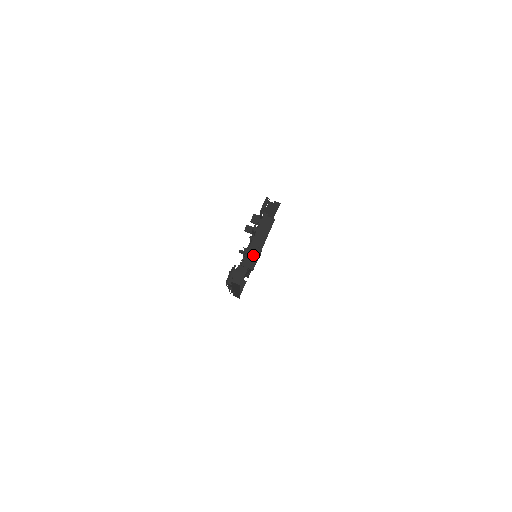
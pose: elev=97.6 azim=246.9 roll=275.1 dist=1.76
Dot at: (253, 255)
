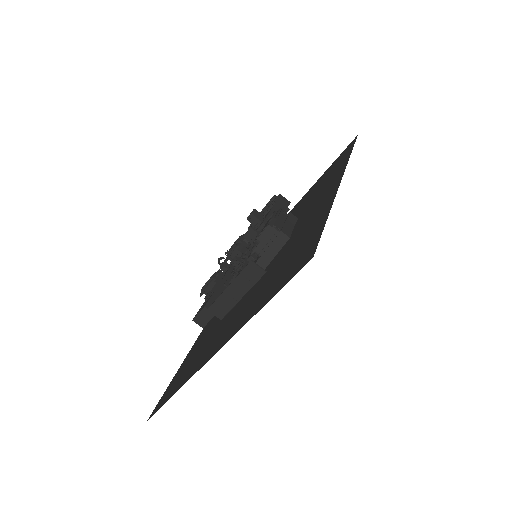
Dot at: (224, 304)
